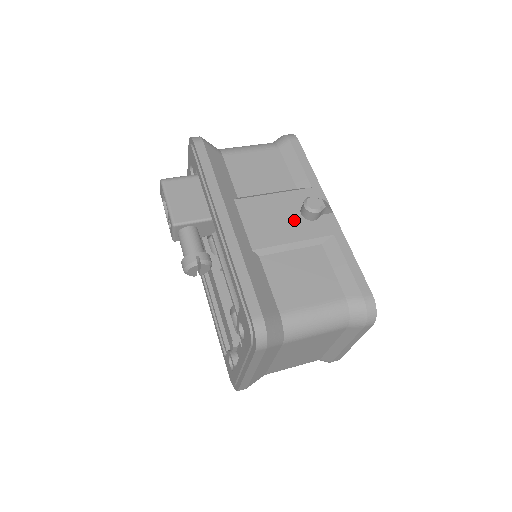
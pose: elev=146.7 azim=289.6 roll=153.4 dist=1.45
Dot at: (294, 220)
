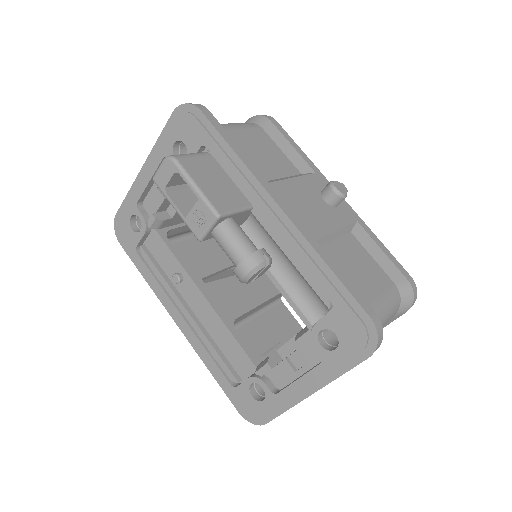
Dot at: (323, 207)
